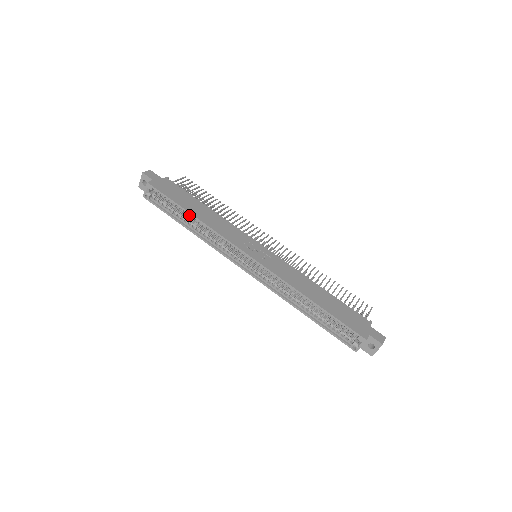
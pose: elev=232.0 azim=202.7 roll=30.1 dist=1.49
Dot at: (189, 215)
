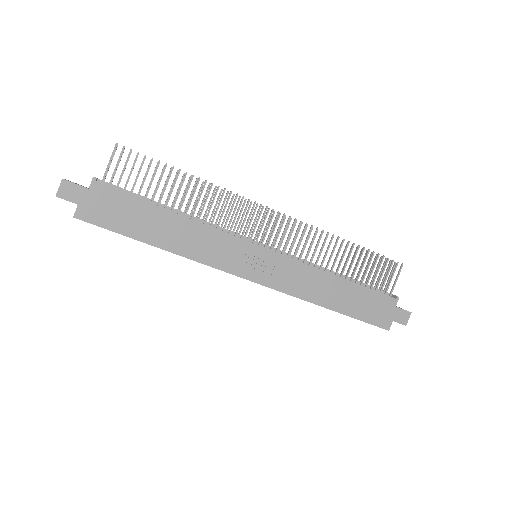
Dot at: (154, 243)
